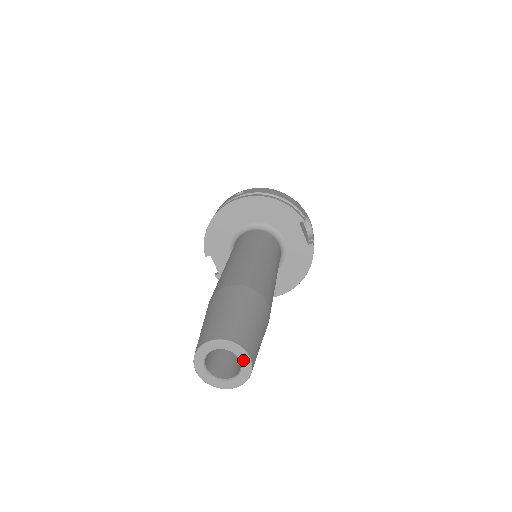
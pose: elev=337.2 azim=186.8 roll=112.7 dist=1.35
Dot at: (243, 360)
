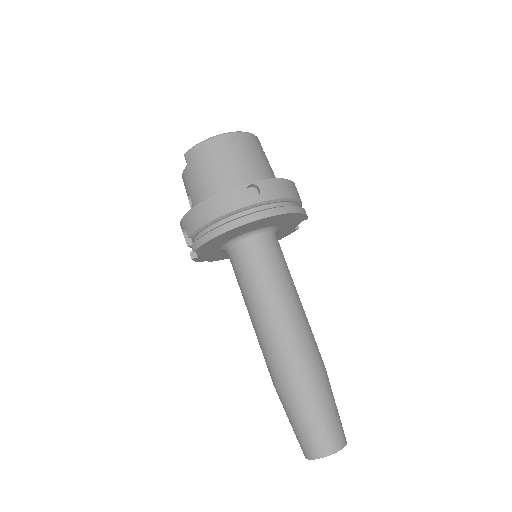
Dot at: occluded
